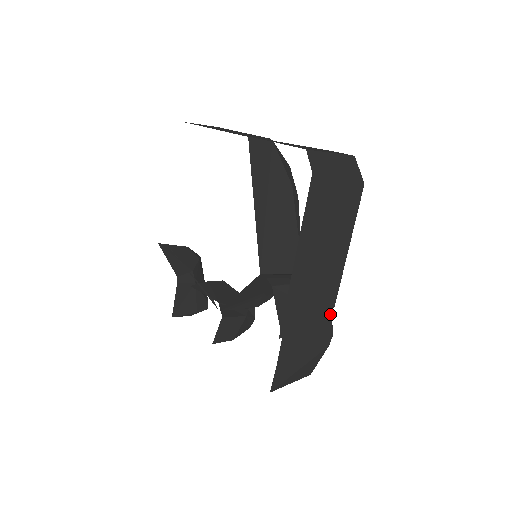
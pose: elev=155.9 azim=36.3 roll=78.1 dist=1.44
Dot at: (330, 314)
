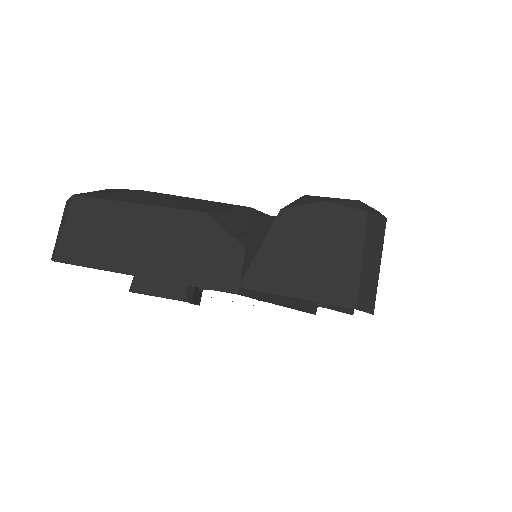
Dot at: occluded
